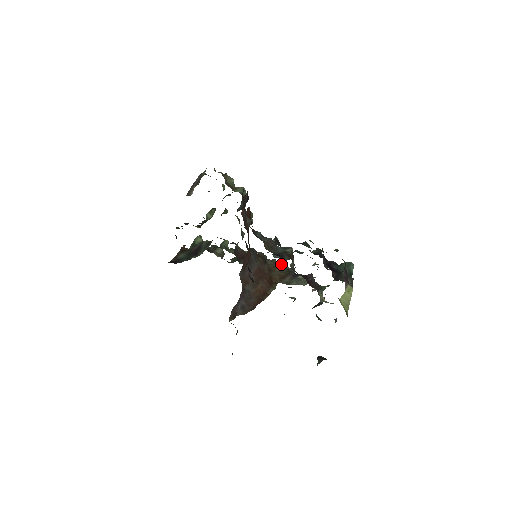
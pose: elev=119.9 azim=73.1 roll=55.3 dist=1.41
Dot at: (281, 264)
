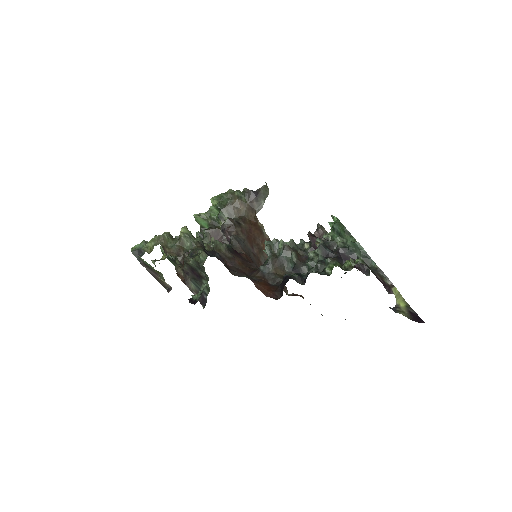
Dot at: (234, 196)
